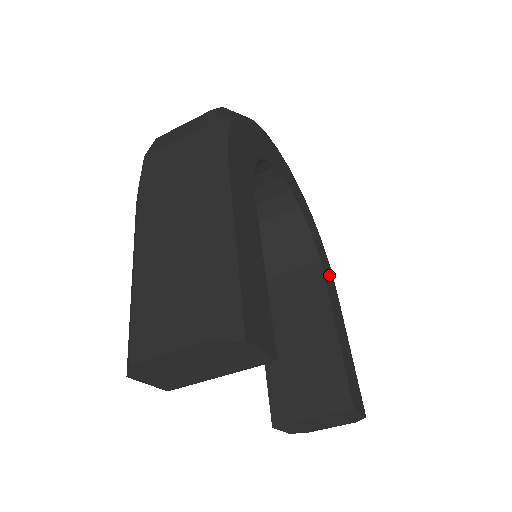
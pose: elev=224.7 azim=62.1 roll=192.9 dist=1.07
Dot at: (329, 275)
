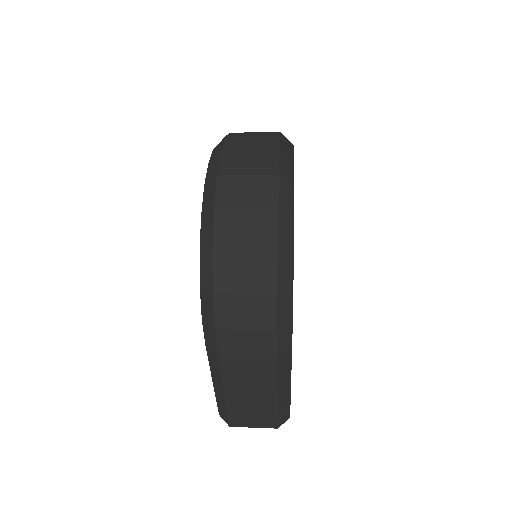
Dot at: occluded
